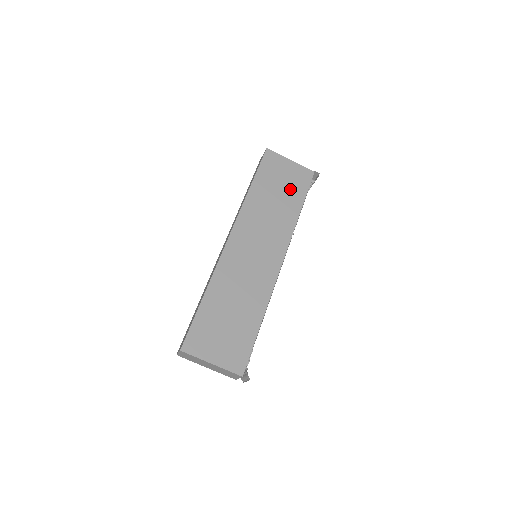
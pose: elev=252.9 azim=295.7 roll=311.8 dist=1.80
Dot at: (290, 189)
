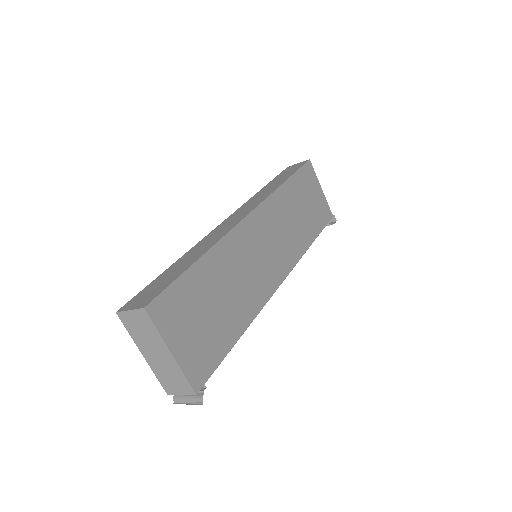
Dot at: (313, 214)
